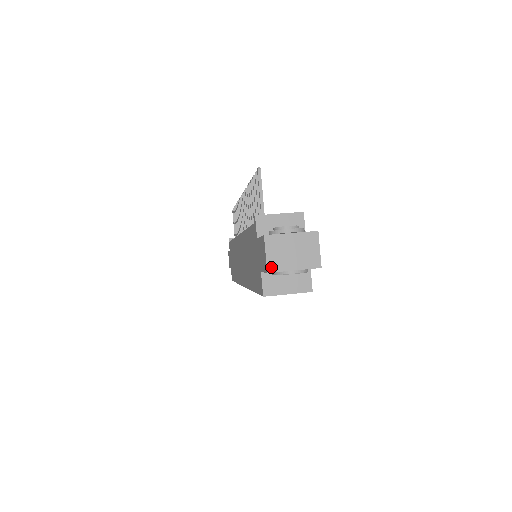
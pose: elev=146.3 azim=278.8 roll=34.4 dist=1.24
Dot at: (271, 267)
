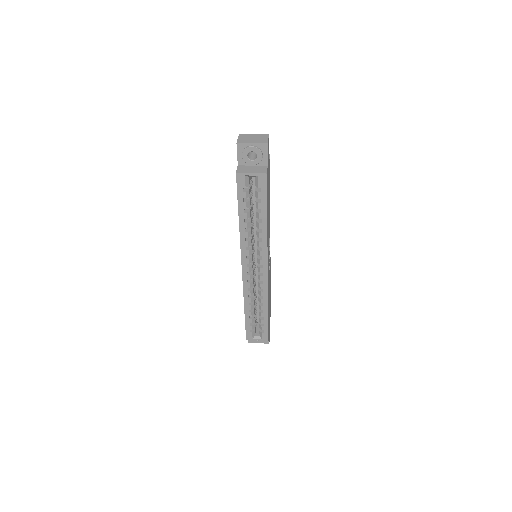
Dot at: (239, 141)
